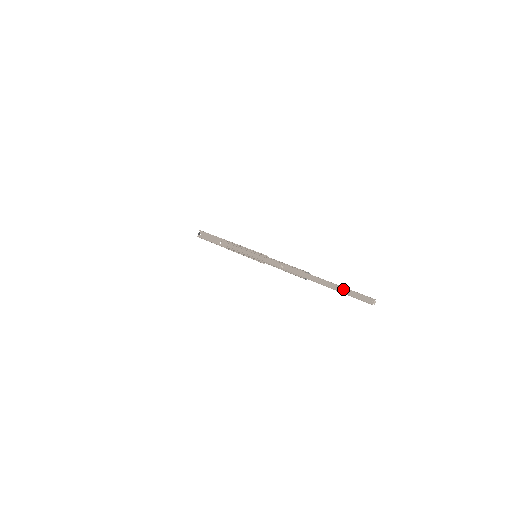
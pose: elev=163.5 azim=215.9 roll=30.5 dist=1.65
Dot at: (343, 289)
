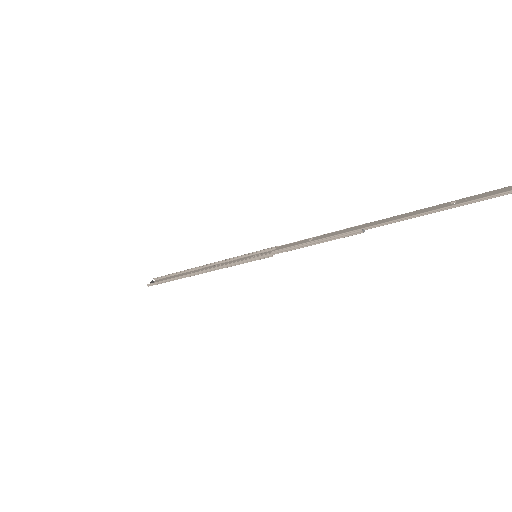
Dot at: occluded
